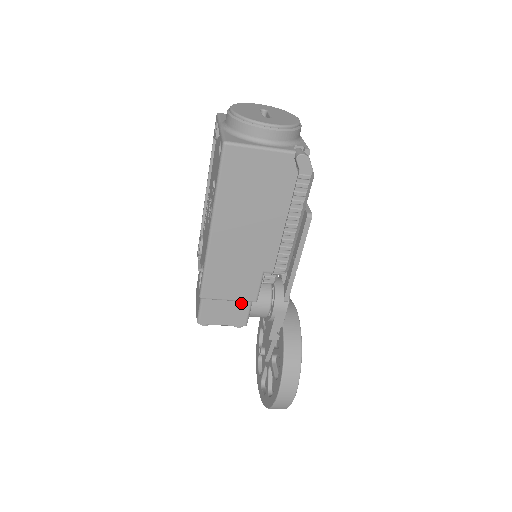
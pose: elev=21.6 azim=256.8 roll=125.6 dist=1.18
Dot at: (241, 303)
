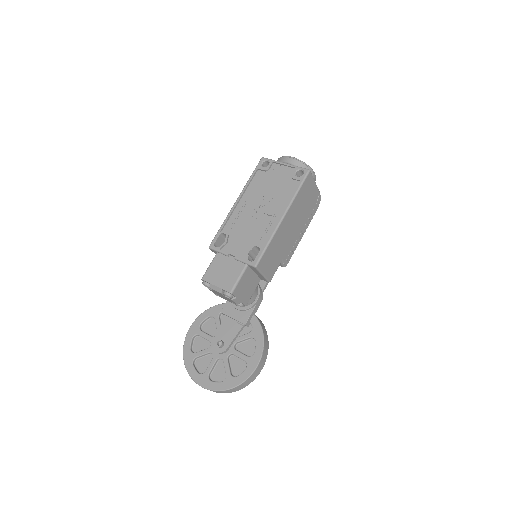
Dot at: (254, 284)
